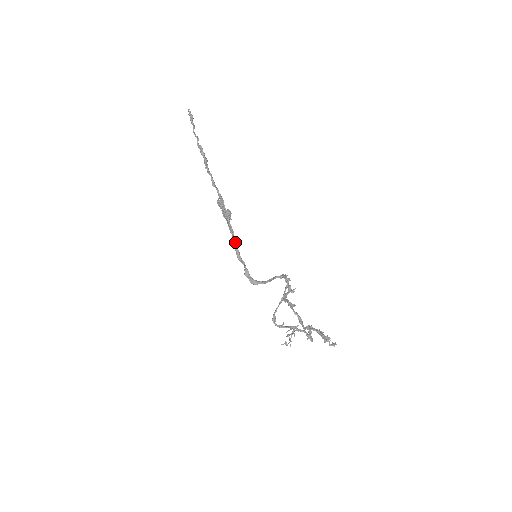
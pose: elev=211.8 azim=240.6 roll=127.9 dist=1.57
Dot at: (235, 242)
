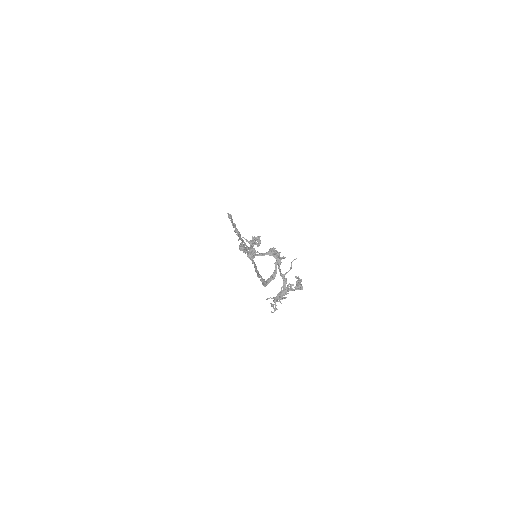
Dot at: (255, 266)
